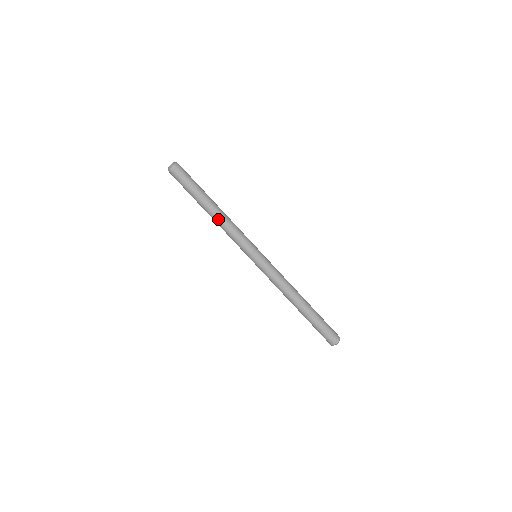
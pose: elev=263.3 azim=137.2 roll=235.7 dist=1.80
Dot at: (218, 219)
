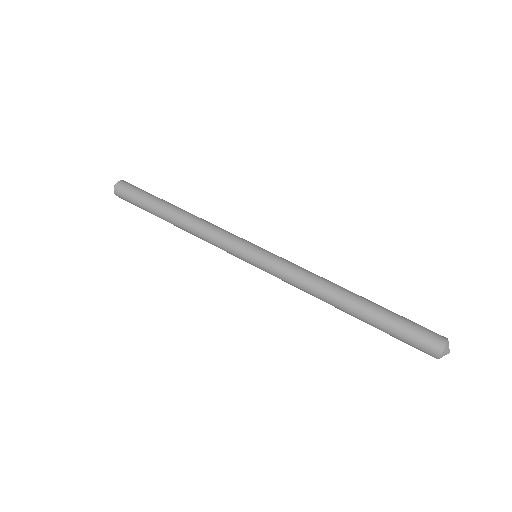
Dot at: (194, 215)
